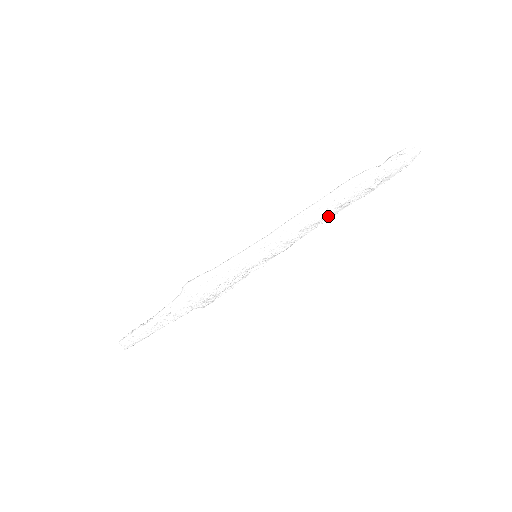
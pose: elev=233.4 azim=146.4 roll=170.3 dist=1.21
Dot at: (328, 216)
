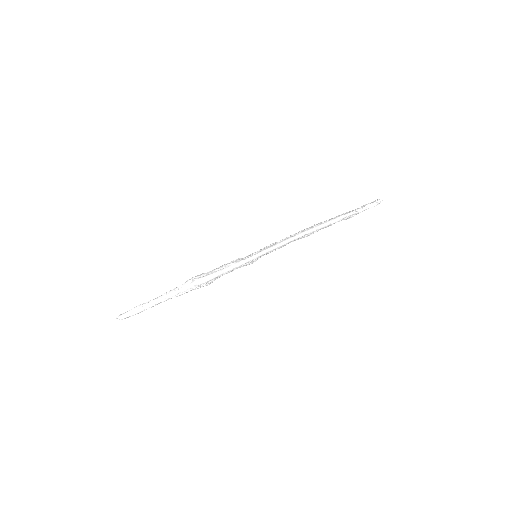
Dot at: occluded
